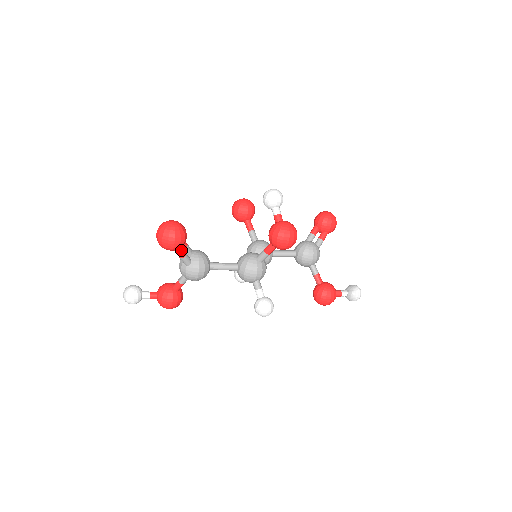
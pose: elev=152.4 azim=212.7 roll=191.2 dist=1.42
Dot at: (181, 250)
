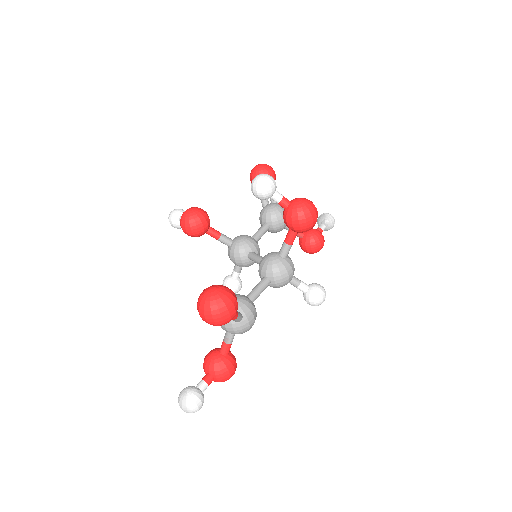
Dot at: occluded
